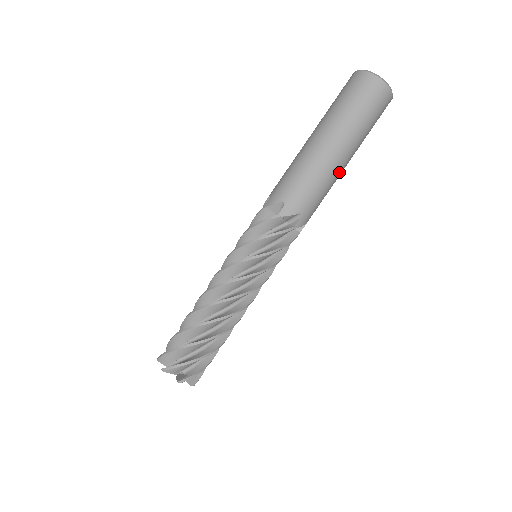
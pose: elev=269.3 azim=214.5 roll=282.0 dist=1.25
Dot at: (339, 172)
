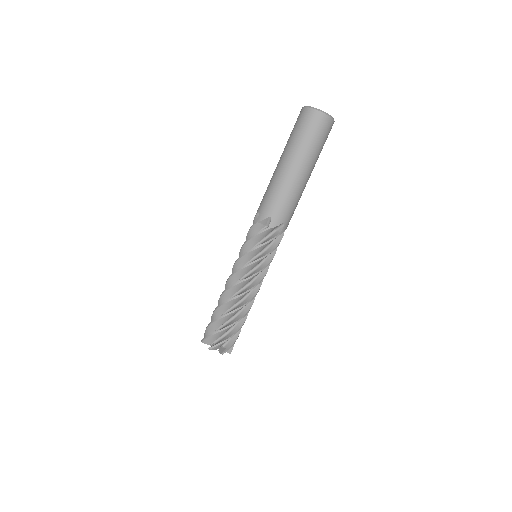
Dot at: (305, 186)
